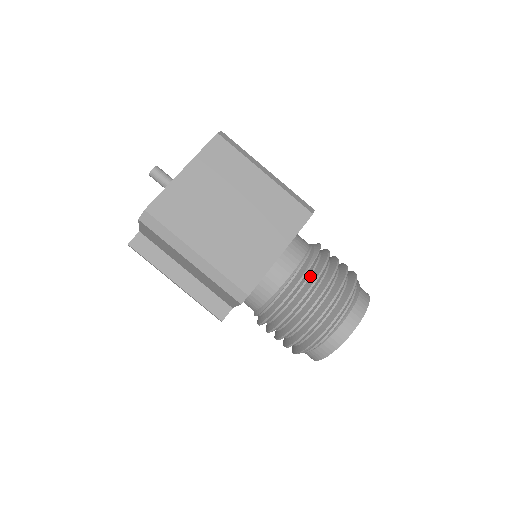
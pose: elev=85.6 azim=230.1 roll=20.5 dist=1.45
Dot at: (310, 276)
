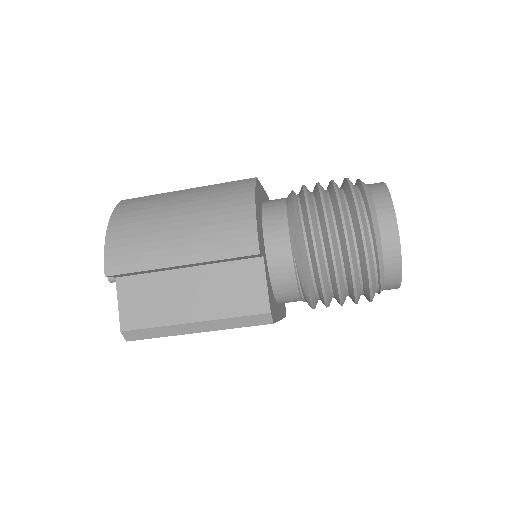
Dot at: occluded
